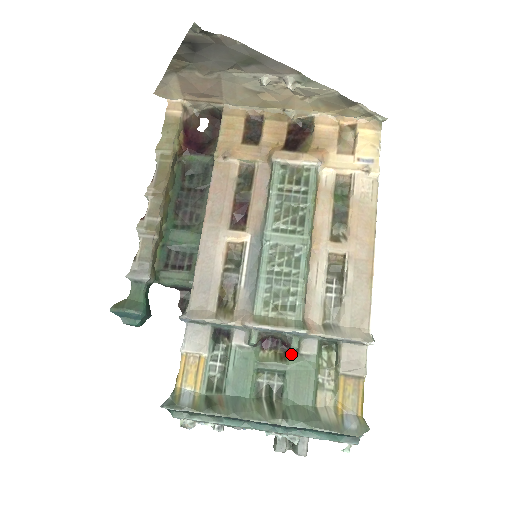
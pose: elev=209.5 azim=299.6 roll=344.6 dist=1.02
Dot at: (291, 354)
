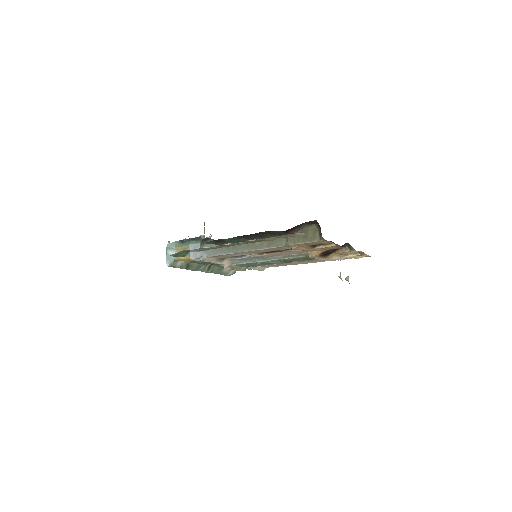
Dot at: occluded
